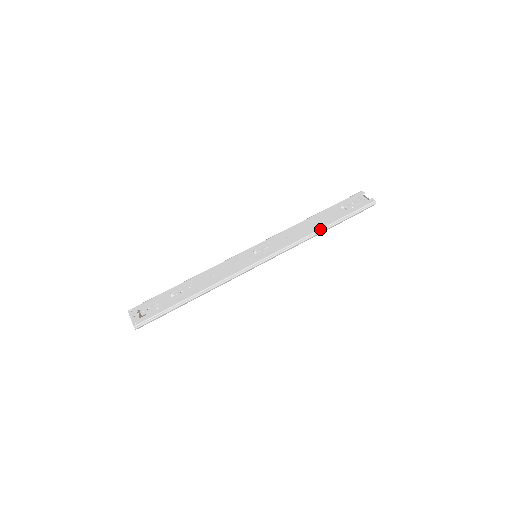
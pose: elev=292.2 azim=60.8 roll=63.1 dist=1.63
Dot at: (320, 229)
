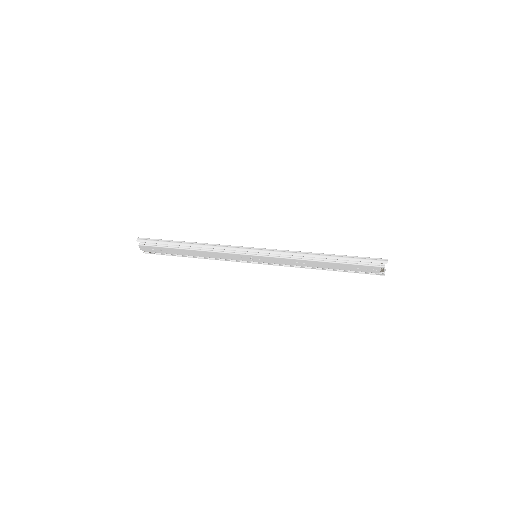
Dot at: (321, 253)
